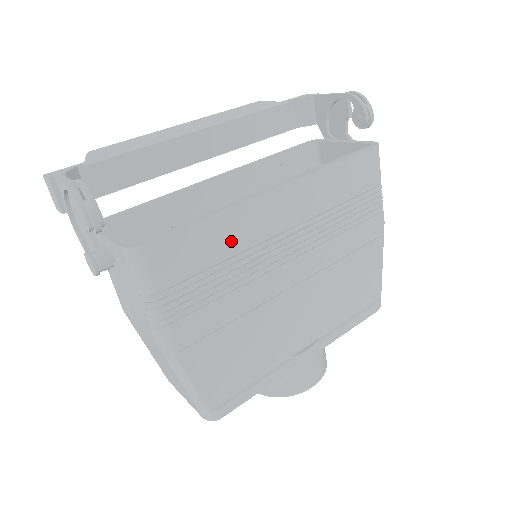
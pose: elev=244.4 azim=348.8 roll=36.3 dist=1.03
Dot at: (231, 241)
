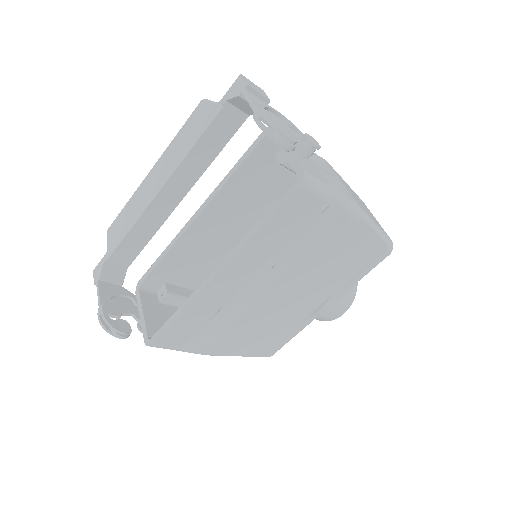
Dot at: (206, 312)
